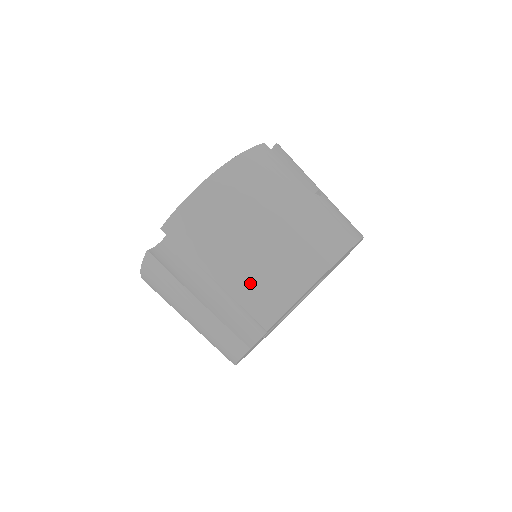
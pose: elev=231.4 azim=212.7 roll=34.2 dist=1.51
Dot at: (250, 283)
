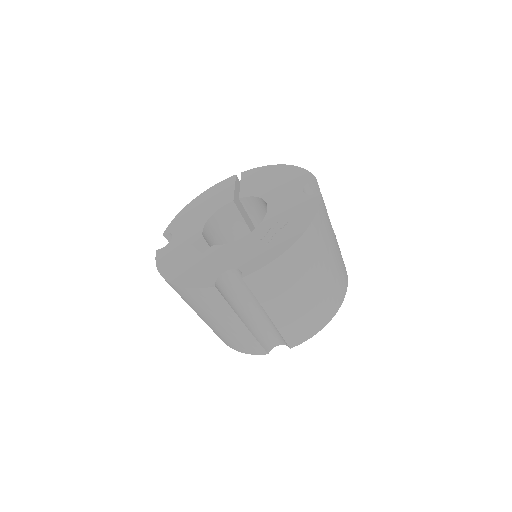
Dot at: (295, 321)
